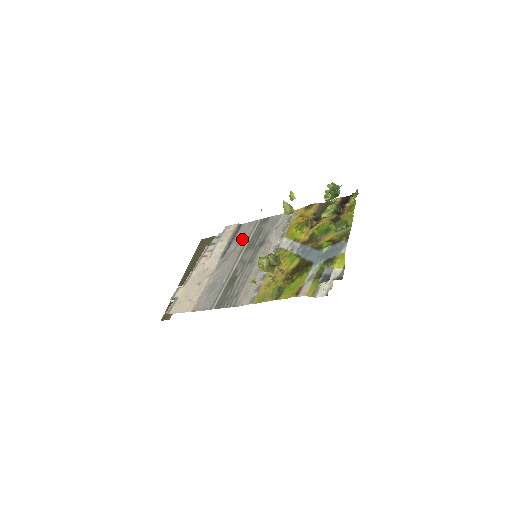
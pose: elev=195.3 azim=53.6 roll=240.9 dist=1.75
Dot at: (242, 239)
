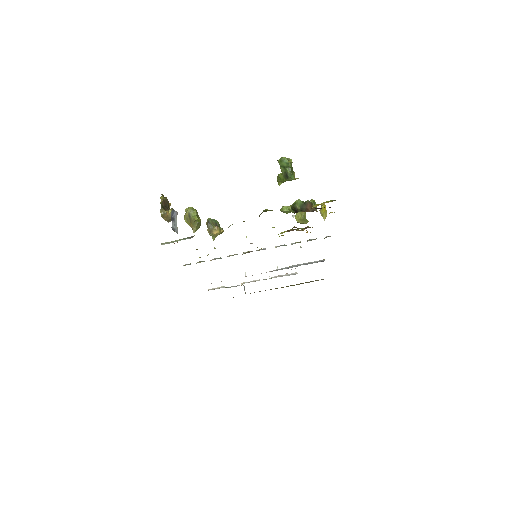
Dot at: occluded
